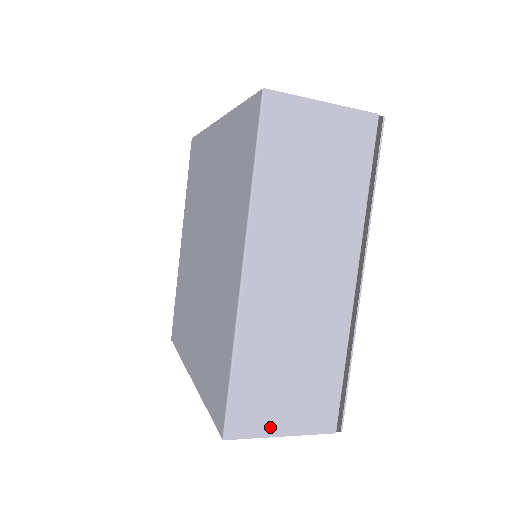
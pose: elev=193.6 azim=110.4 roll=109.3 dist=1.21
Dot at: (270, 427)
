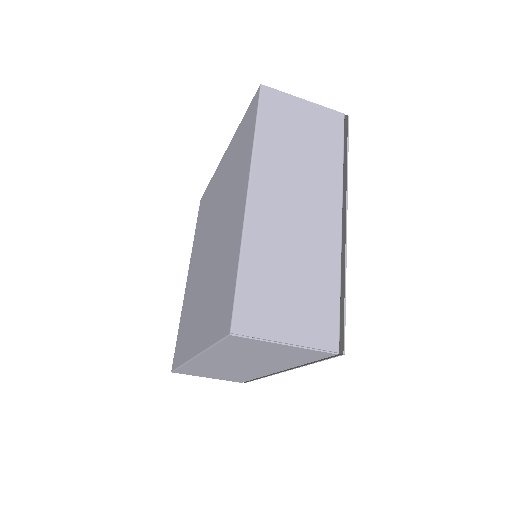
Dot at: (275, 332)
